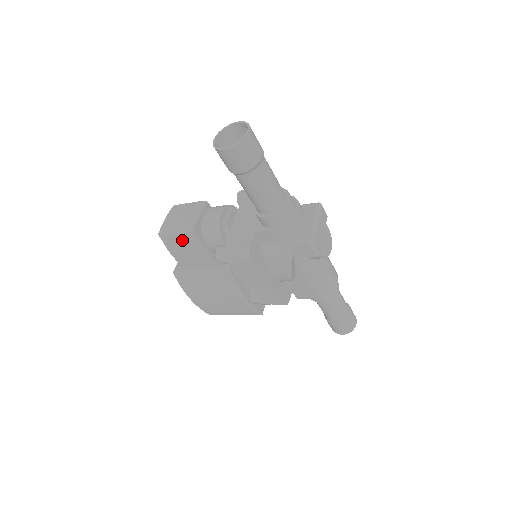
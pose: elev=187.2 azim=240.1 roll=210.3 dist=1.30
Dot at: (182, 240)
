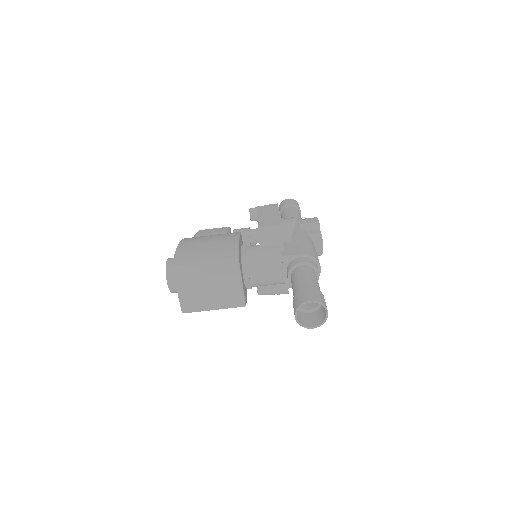
Dot at: (216, 230)
